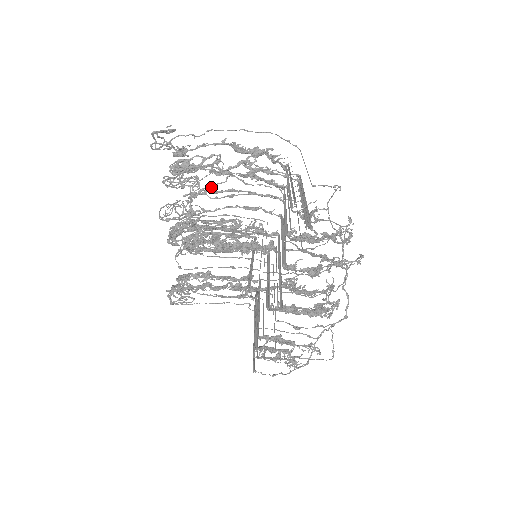
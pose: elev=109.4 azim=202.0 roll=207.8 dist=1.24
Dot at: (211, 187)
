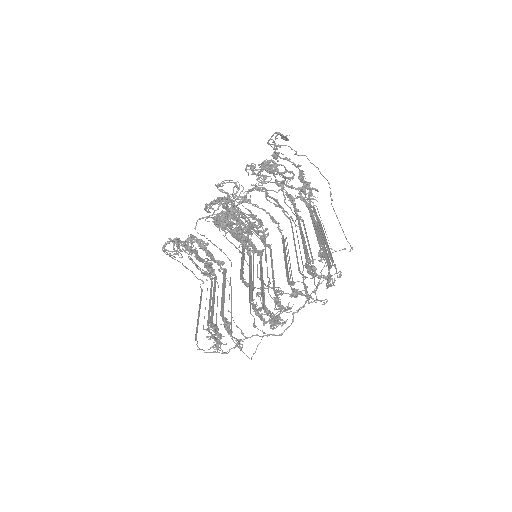
Dot at: (269, 190)
